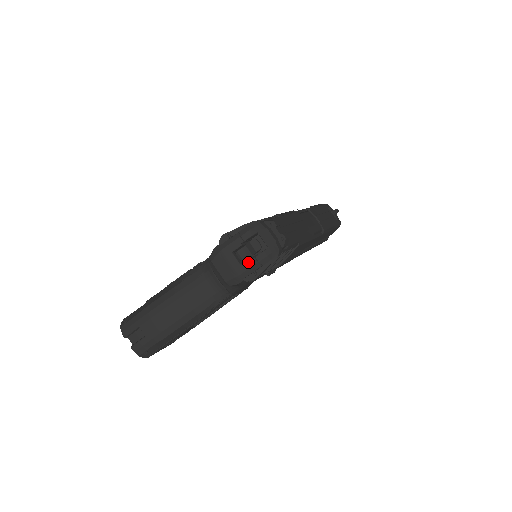
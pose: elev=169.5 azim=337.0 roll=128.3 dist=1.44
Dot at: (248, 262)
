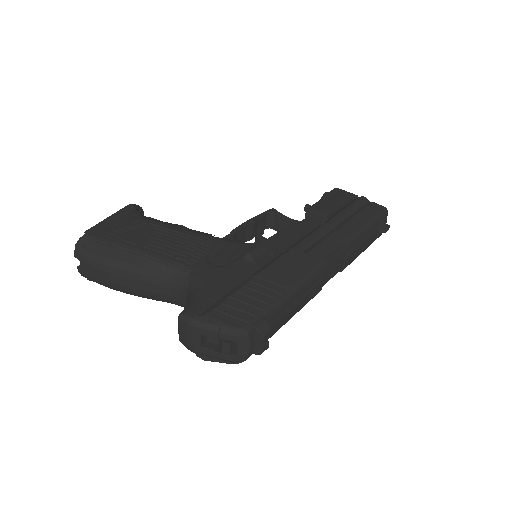
Dot at: (209, 351)
